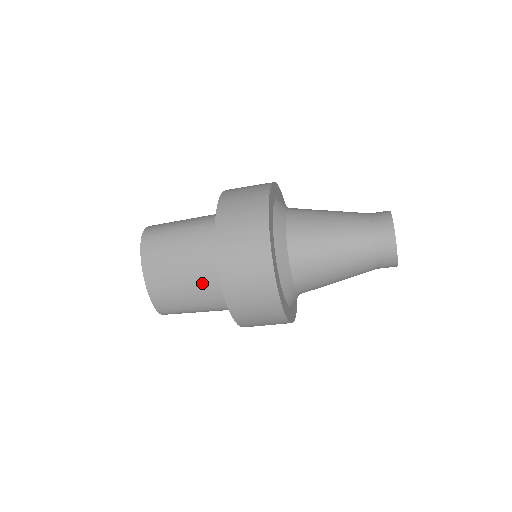
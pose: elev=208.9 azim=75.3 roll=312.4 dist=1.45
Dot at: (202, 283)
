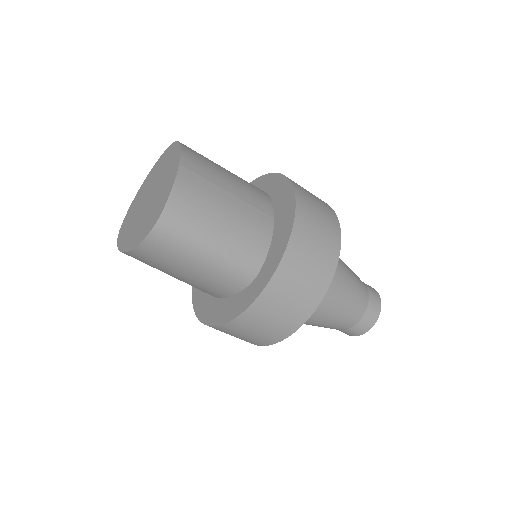
Dot at: (246, 212)
